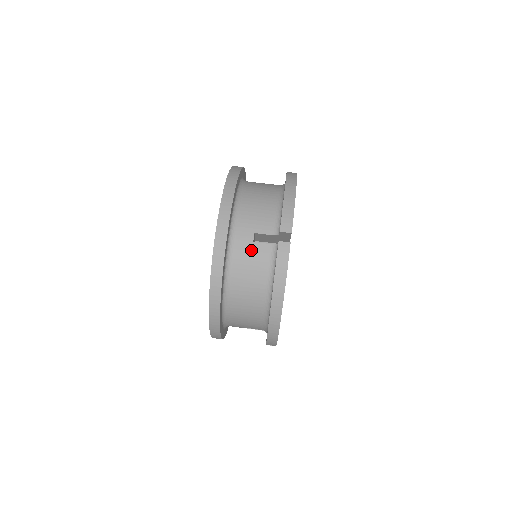
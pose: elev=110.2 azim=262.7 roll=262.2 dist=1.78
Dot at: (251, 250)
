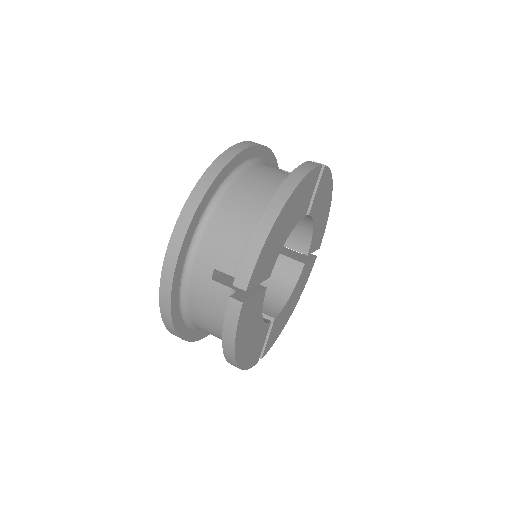
Dot at: (208, 288)
